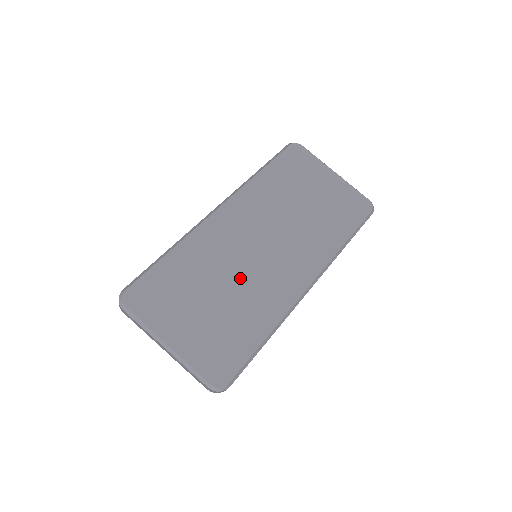
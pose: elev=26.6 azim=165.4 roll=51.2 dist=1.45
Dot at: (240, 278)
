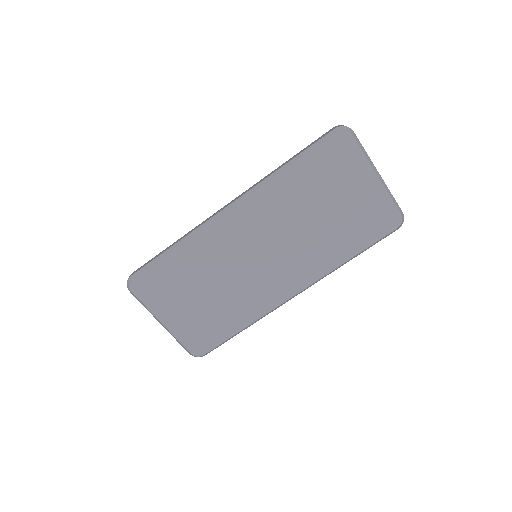
Dot at: (233, 281)
